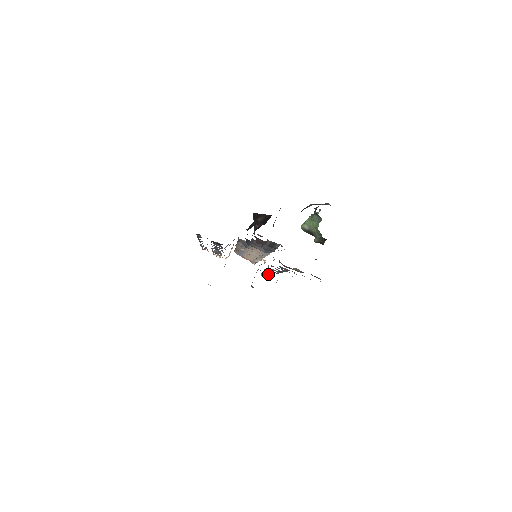
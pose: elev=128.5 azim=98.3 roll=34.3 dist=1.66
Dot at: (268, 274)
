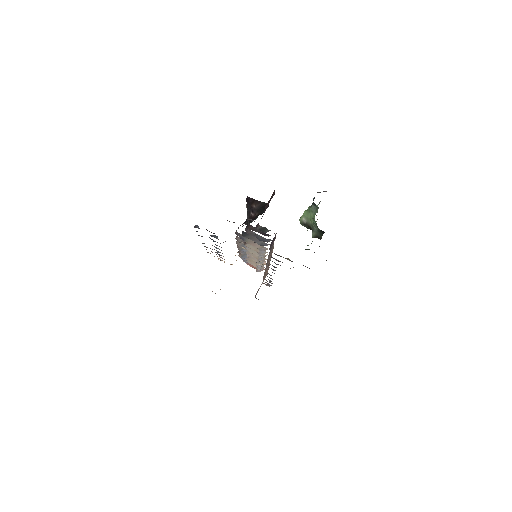
Dot at: (269, 280)
